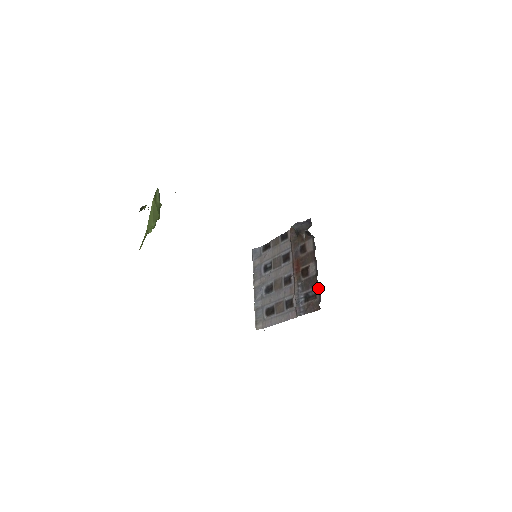
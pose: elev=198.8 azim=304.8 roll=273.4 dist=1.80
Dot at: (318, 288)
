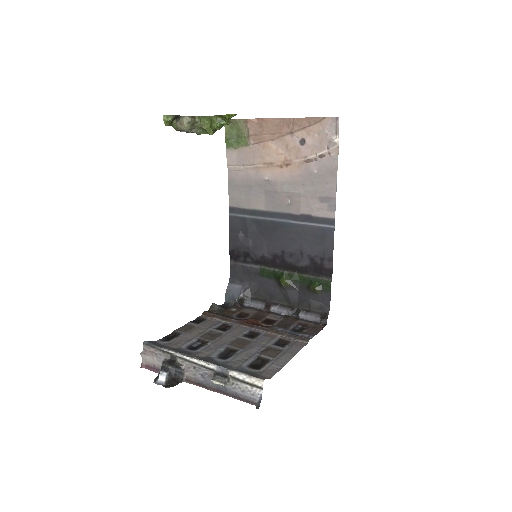
Dot at: (302, 319)
